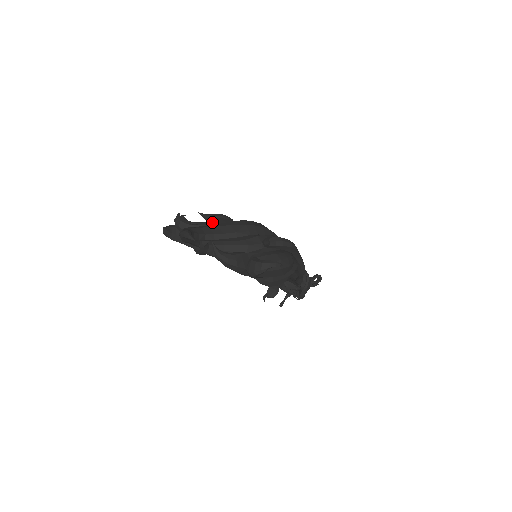
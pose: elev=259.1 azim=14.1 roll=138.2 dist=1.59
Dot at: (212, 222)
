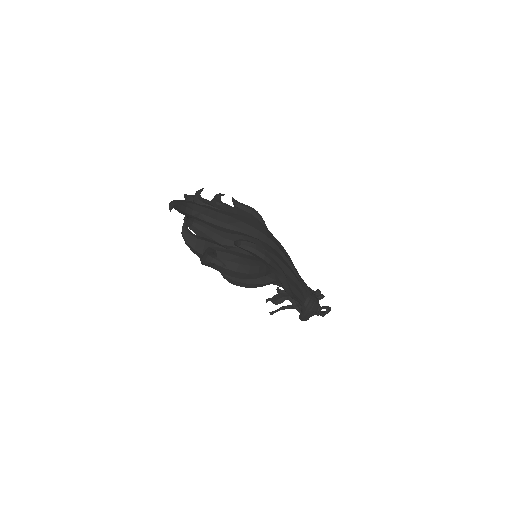
Dot at: (225, 208)
